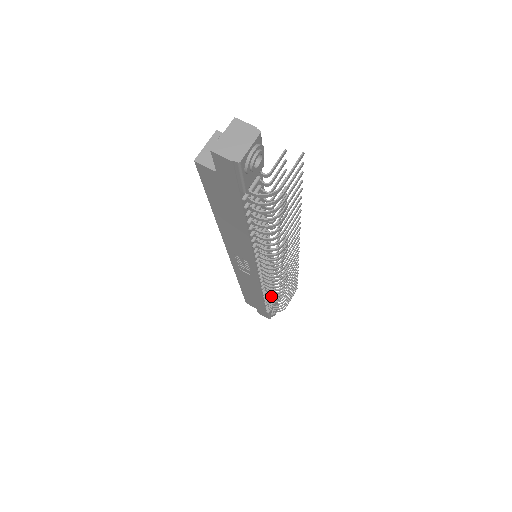
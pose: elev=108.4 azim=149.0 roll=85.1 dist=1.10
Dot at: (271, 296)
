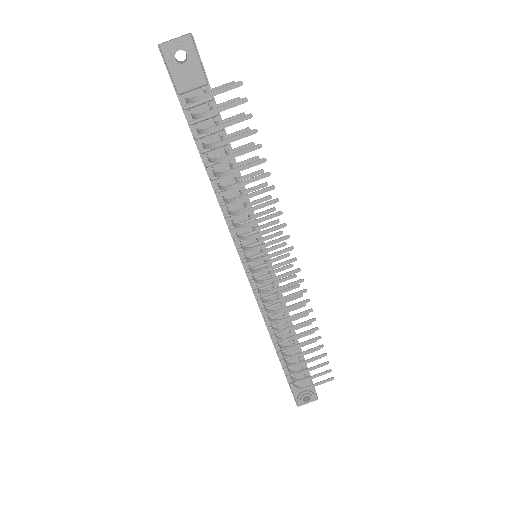
Dot at: (275, 336)
